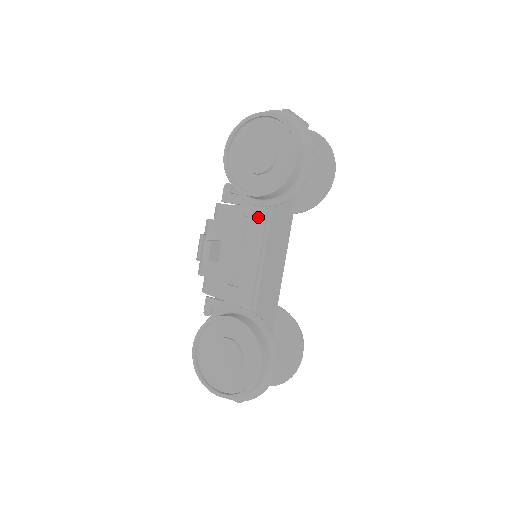
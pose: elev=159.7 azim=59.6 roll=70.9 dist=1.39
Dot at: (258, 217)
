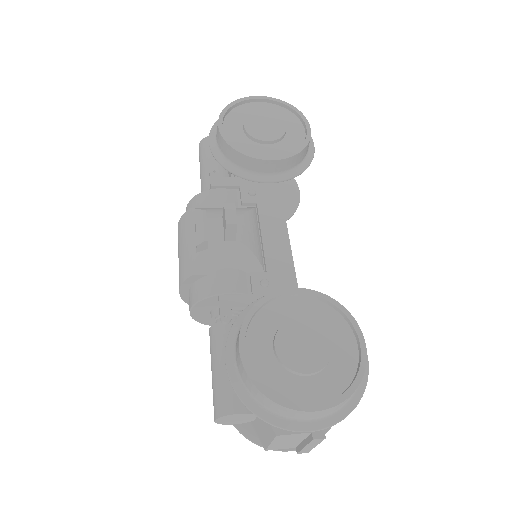
Dot at: (268, 195)
